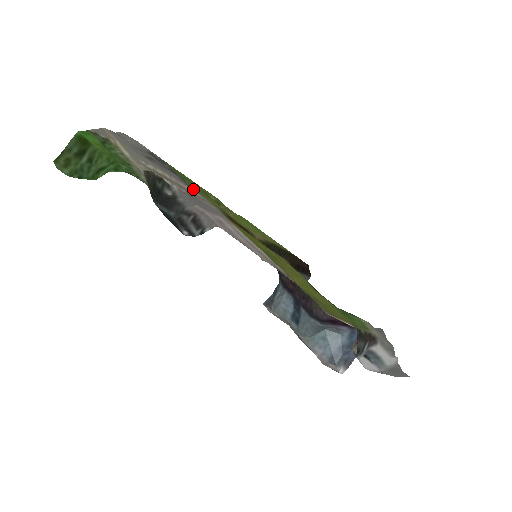
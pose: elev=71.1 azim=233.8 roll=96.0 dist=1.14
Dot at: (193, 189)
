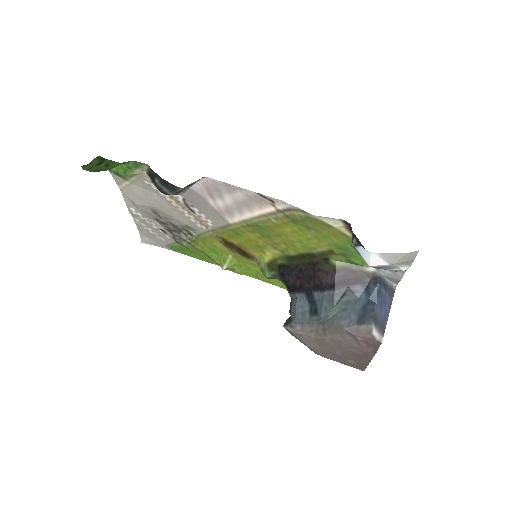
Dot at: (193, 229)
